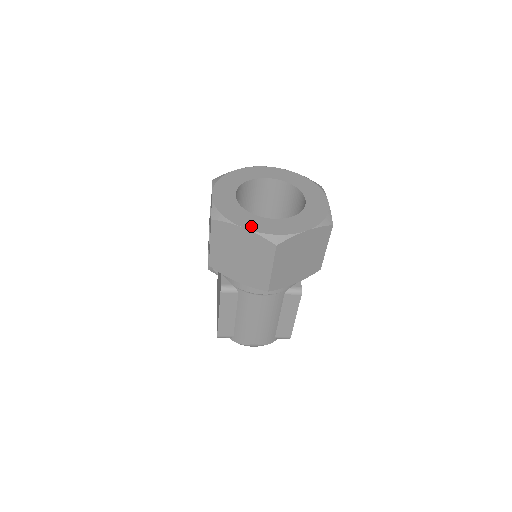
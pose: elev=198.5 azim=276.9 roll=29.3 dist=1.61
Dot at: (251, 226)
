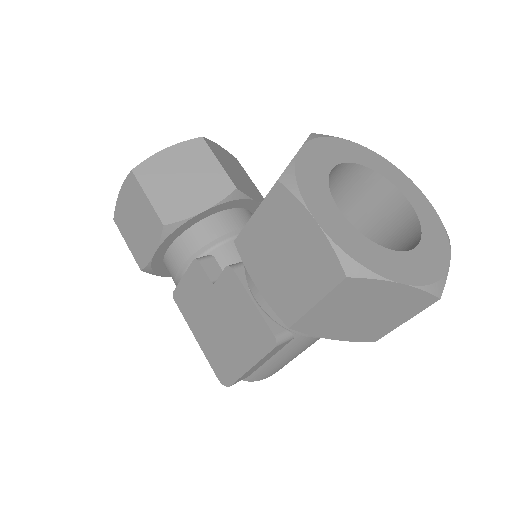
Dot at: (406, 276)
